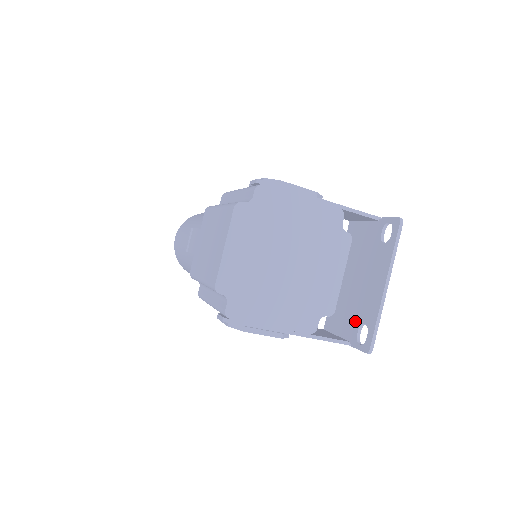
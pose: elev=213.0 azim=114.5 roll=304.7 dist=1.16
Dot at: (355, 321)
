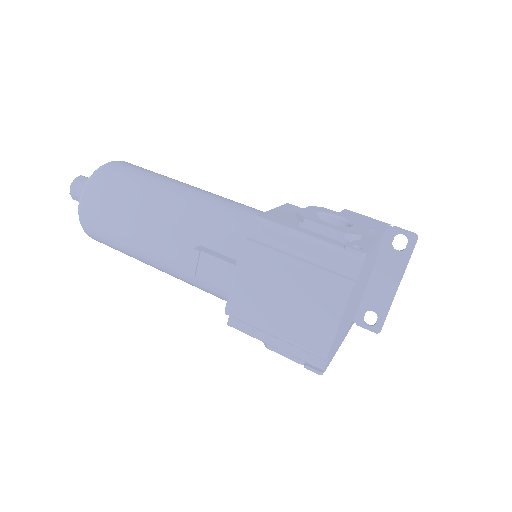
Dot at: (360, 307)
